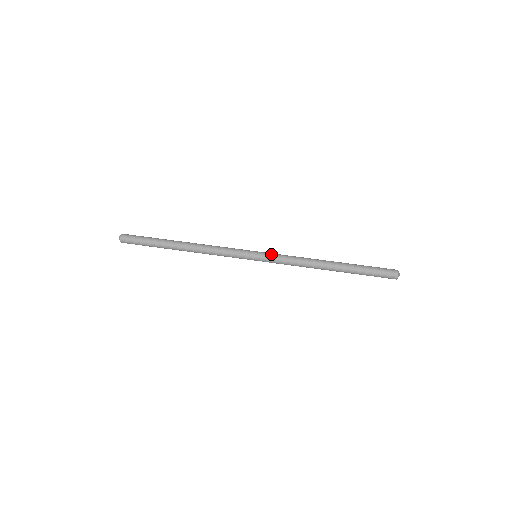
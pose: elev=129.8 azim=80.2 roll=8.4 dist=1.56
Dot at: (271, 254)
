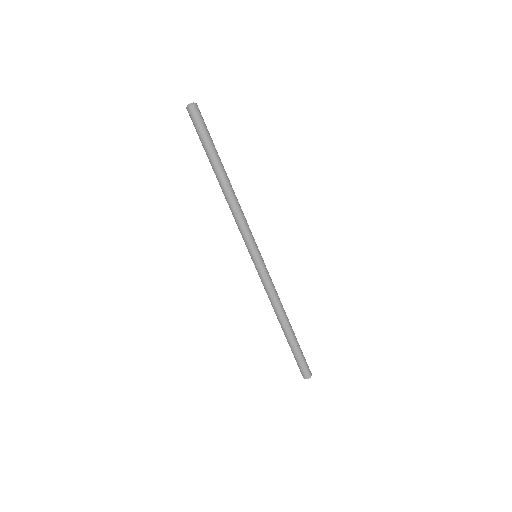
Dot at: (259, 273)
